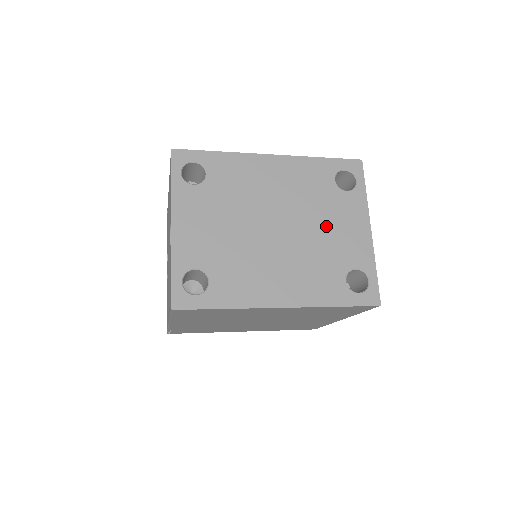
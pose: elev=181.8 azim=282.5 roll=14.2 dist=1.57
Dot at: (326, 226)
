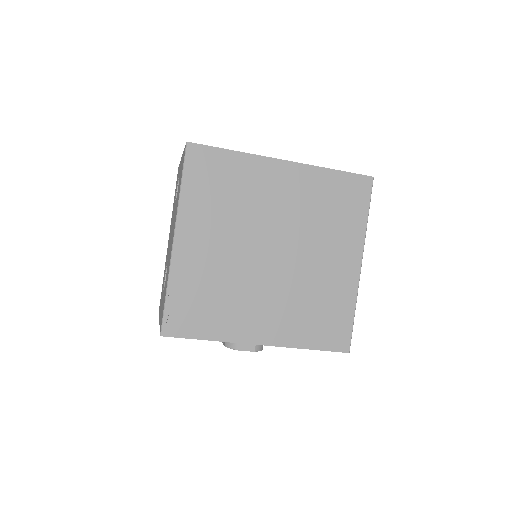
Dot at: occluded
